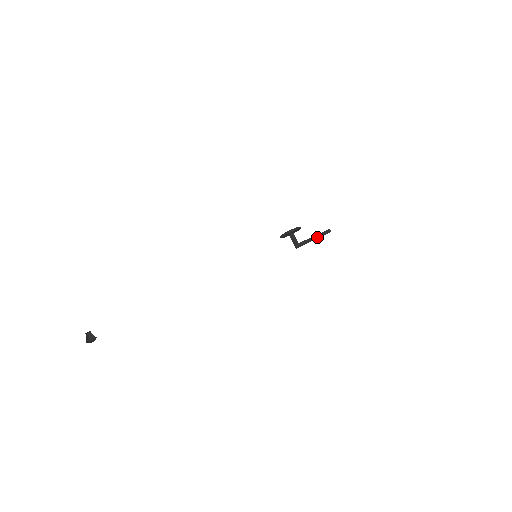
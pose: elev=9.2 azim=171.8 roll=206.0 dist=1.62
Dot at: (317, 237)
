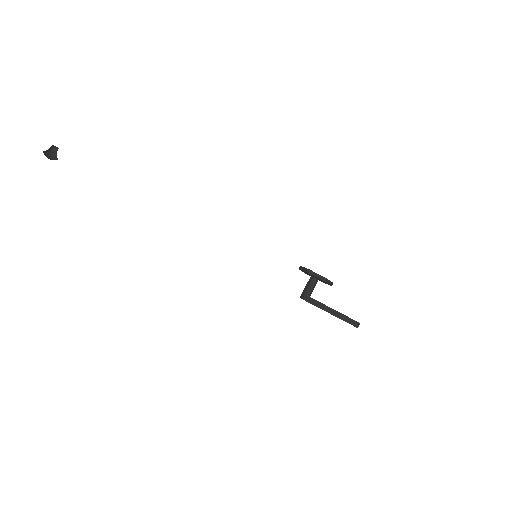
Dot at: (336, 314)
